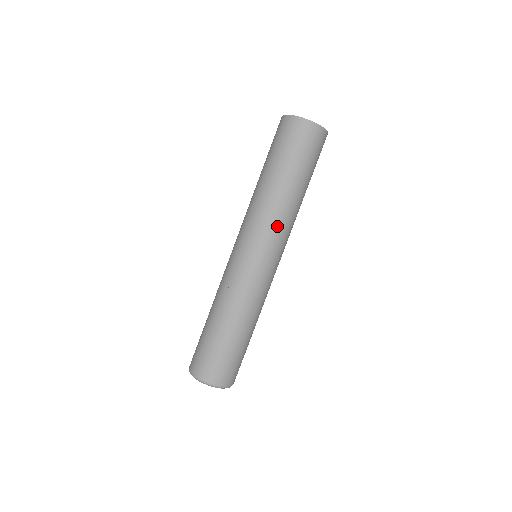
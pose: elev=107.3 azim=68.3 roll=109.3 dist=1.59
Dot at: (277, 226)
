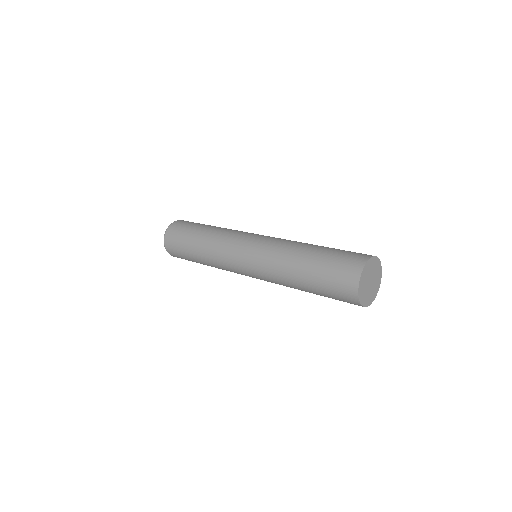
Dot at: (272, 281)
